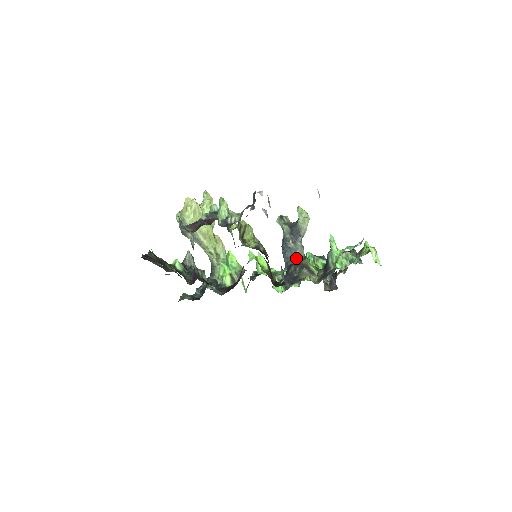
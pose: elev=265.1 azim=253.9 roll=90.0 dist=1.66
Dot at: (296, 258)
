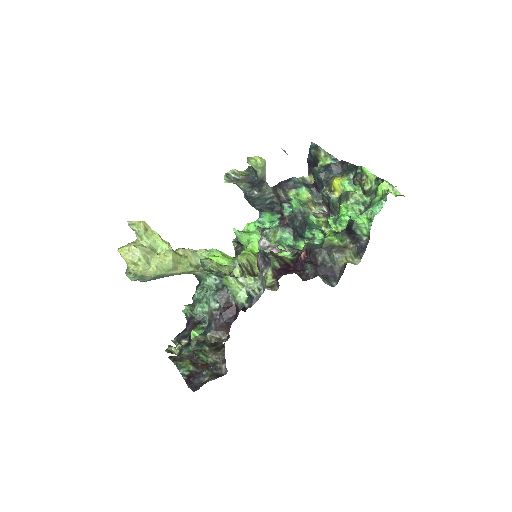
Dot at: (268, 200)
